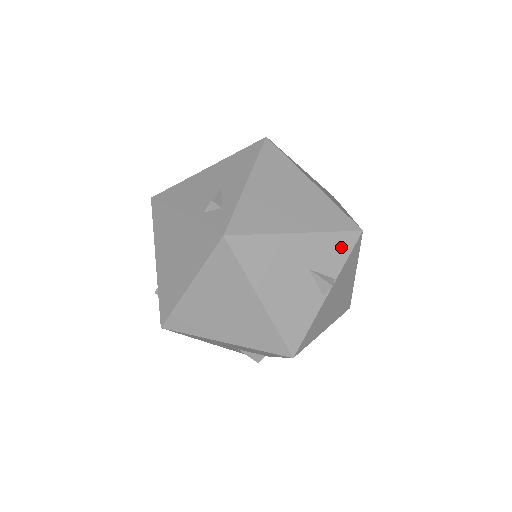
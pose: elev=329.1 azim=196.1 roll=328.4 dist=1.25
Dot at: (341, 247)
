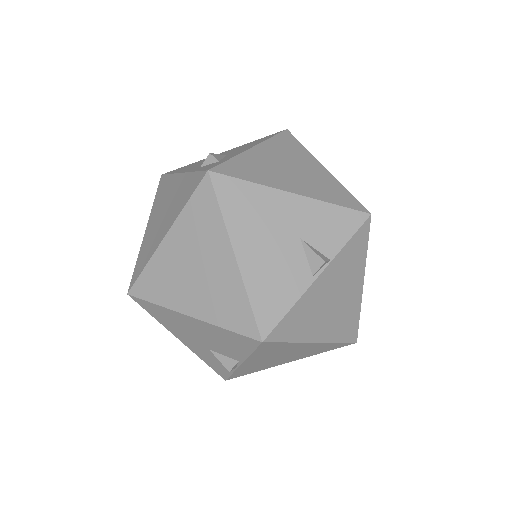
Dot at: (342, 225)
